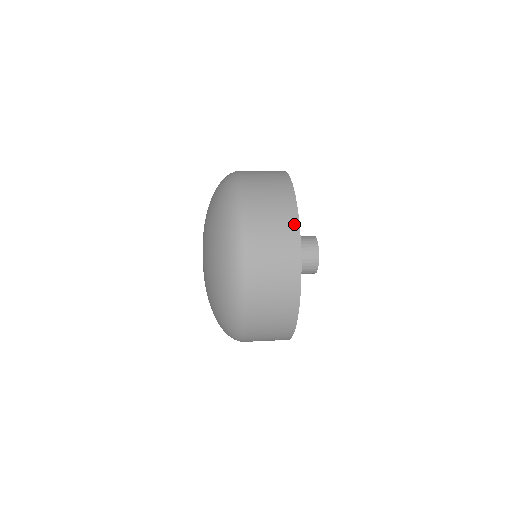
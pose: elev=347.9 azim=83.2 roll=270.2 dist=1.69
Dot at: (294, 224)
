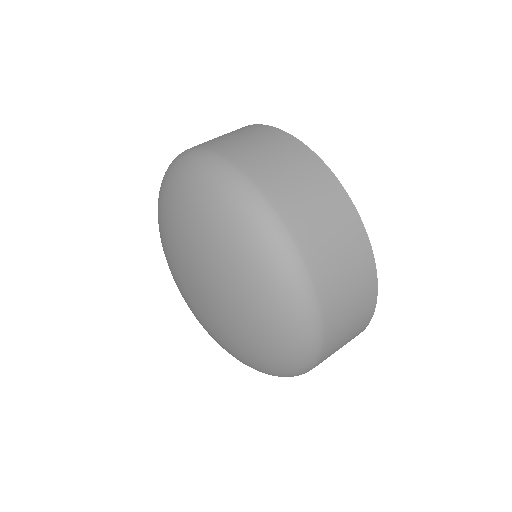
Dot at: (368, 257)
